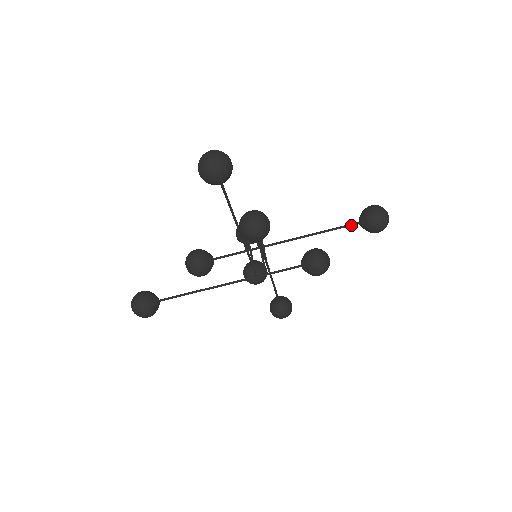
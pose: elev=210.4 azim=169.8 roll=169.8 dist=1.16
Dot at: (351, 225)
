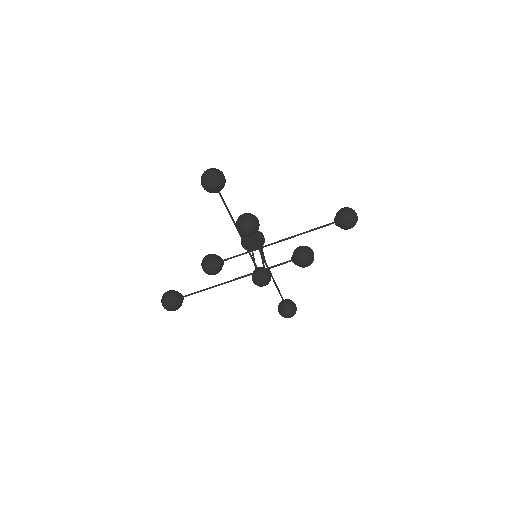
Dot at: (328, 225)
